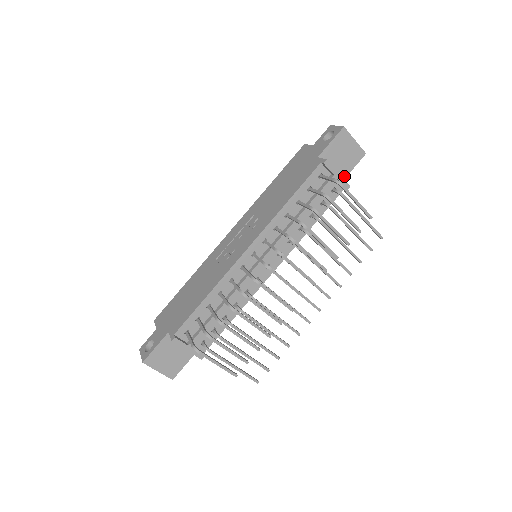
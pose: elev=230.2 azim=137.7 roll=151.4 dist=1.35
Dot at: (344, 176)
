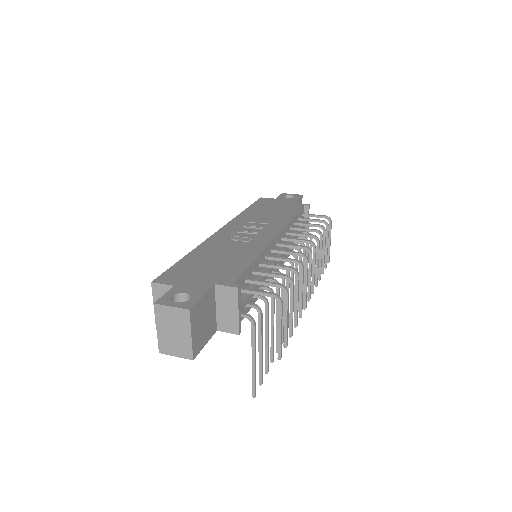
Dot at: occluded
